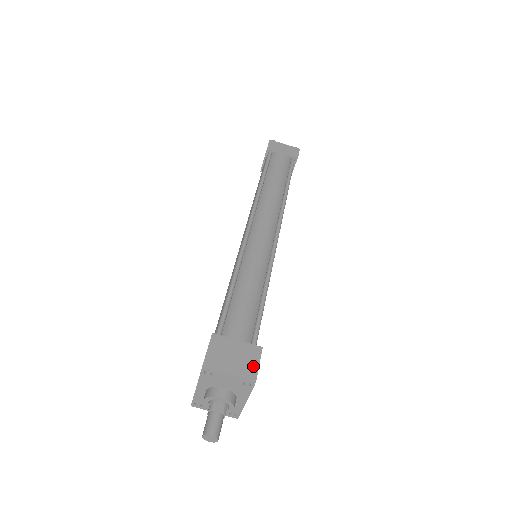
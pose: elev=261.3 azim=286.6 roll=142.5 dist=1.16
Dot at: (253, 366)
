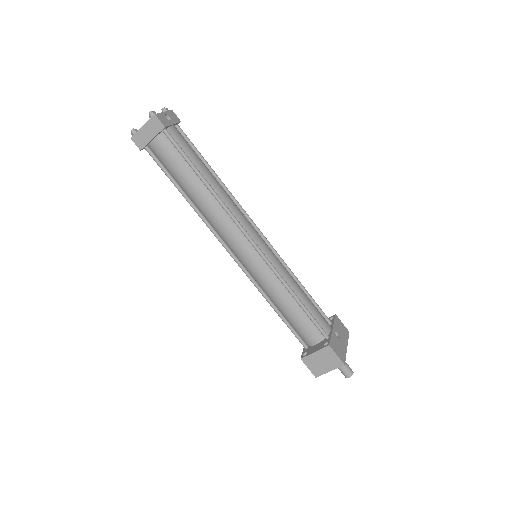
Dot at: (335, 359)
